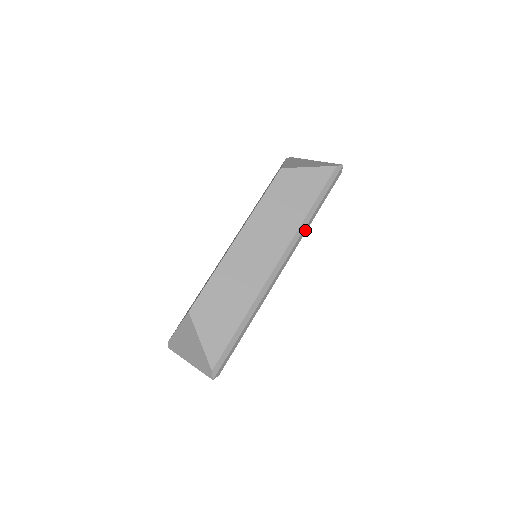
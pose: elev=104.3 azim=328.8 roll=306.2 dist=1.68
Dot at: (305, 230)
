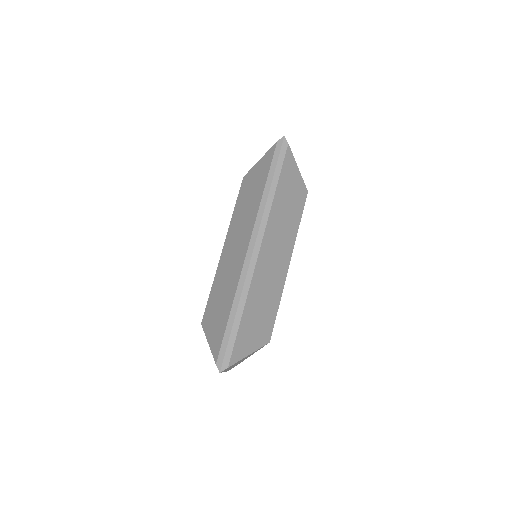
Dot at: (268, 208)
